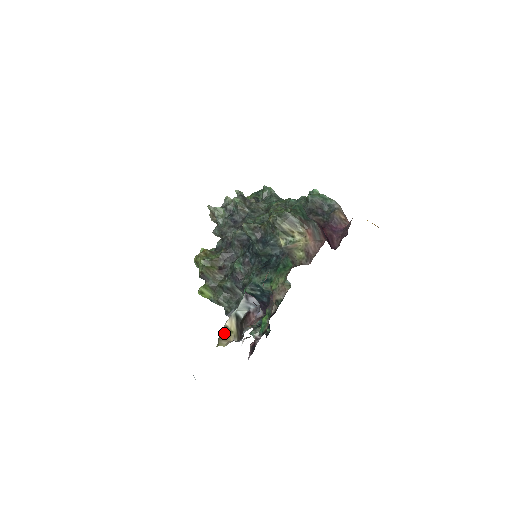
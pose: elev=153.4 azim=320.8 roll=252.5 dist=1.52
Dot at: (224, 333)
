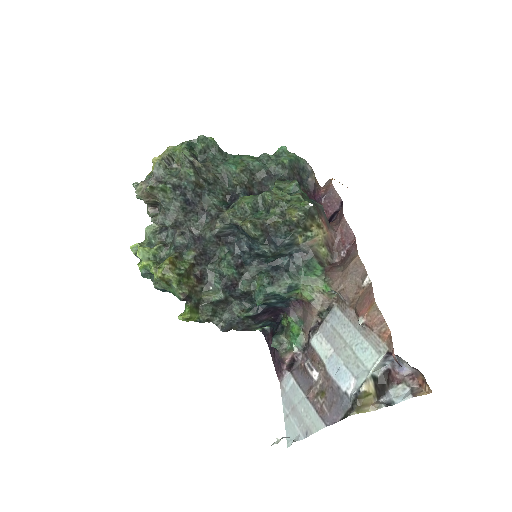
Dot at: (363, 399)
